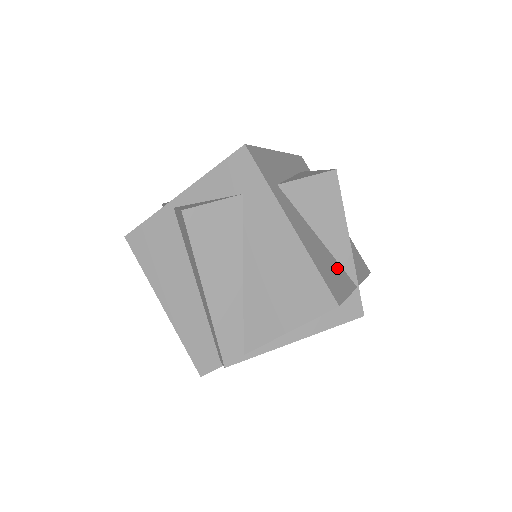
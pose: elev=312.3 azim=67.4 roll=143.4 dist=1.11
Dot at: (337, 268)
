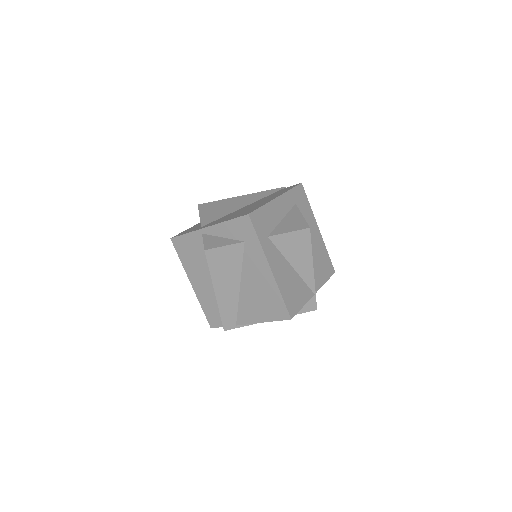
Dot at: (301, 286)
